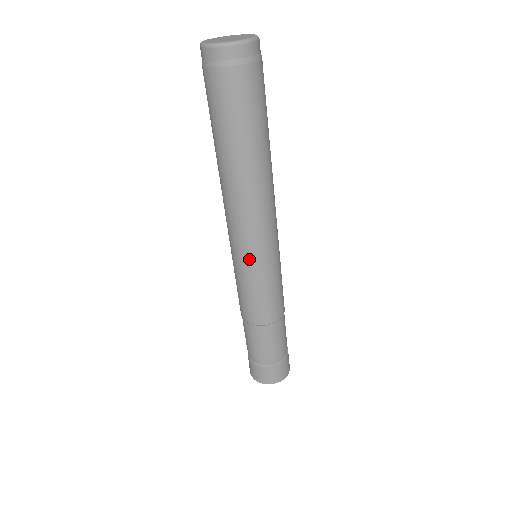
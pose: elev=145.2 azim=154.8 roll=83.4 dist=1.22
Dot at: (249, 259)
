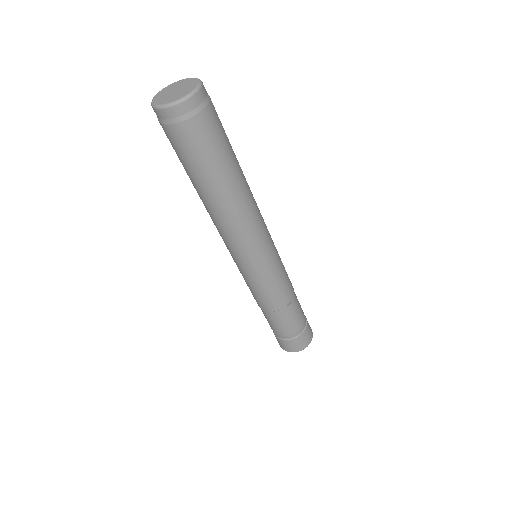
Dot at: (247, 265)
